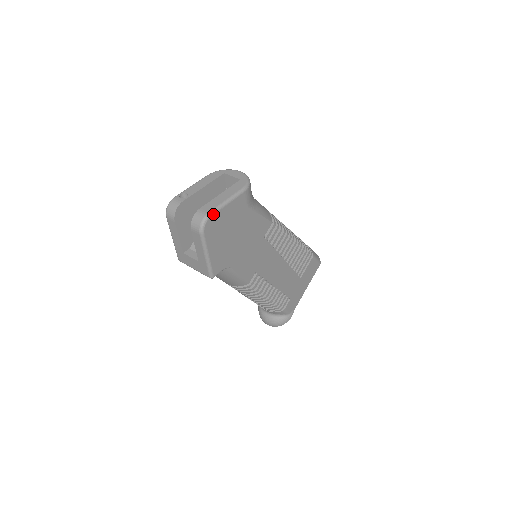
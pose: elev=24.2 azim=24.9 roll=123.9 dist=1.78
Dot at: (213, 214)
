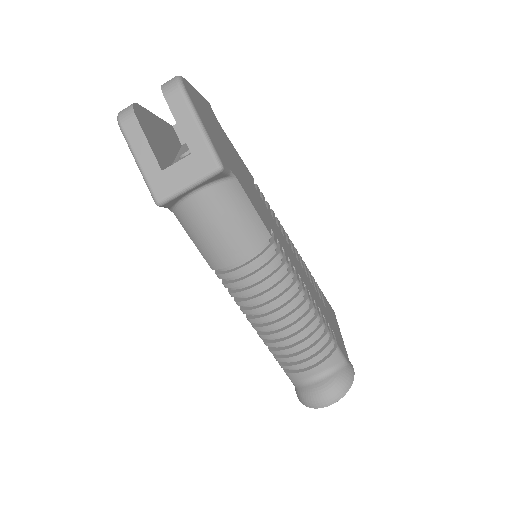
Dot at: (186, 80)
